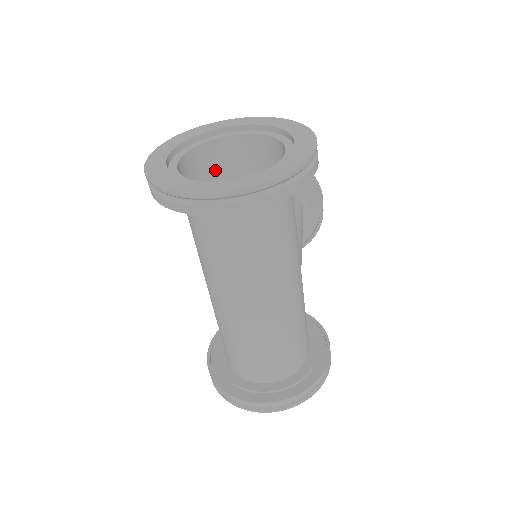
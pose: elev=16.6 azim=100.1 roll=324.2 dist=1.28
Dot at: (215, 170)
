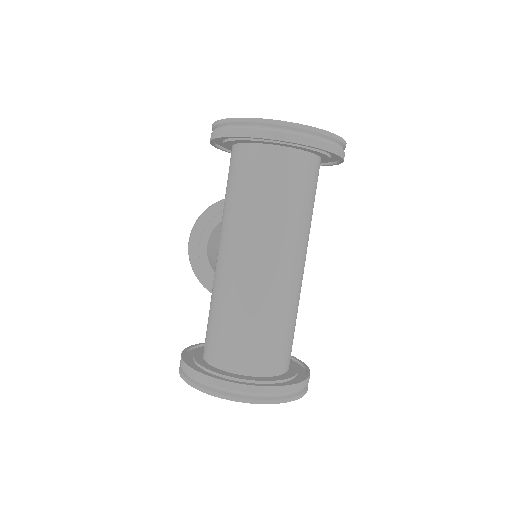
Dot at: occluded
